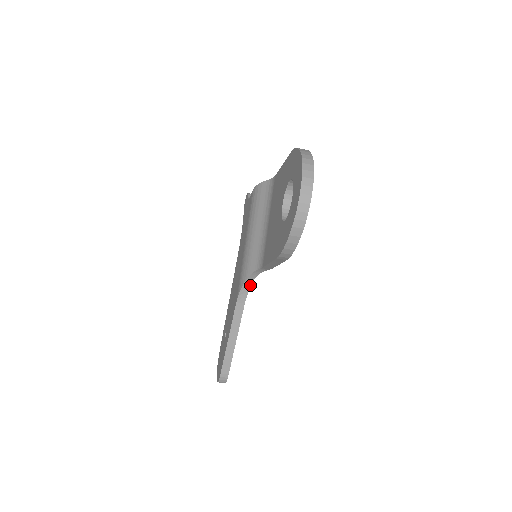
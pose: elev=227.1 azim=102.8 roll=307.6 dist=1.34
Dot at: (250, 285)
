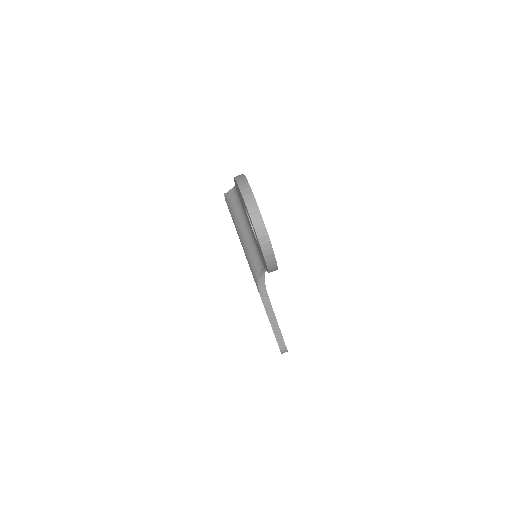
Dot at: (264, 281)
